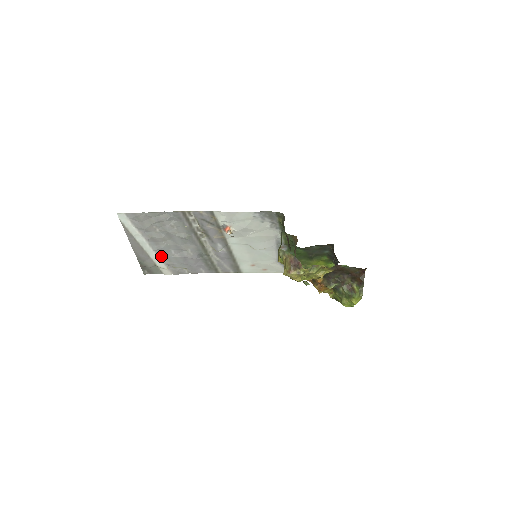
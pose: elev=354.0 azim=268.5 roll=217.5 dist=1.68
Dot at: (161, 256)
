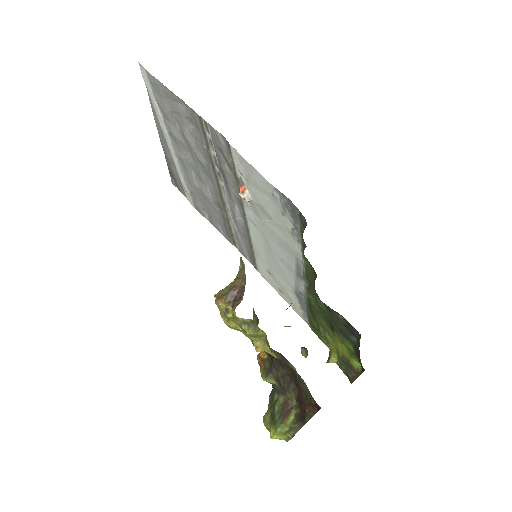
Dot at: (184, 171)
